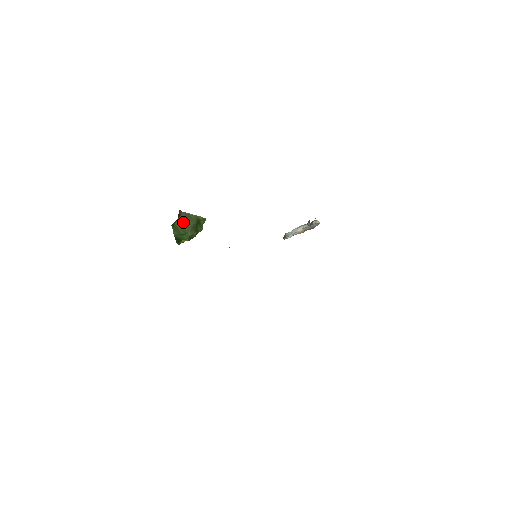
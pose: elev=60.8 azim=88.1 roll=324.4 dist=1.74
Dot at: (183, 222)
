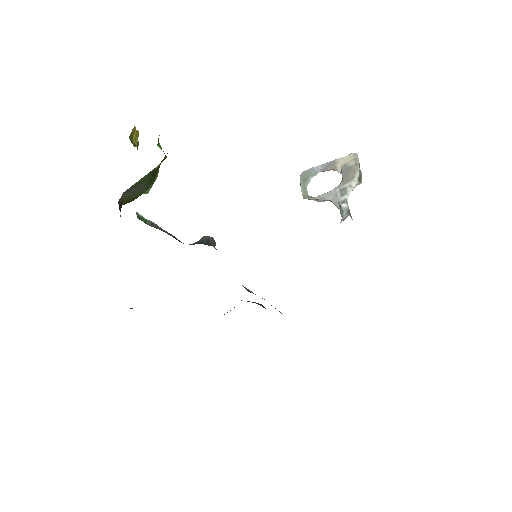
Dot at: (131, 195)
